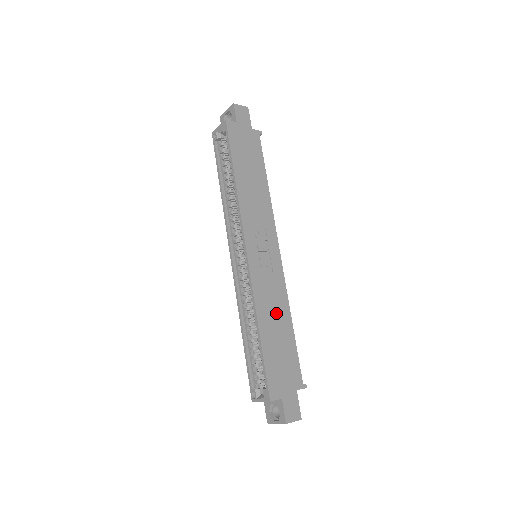
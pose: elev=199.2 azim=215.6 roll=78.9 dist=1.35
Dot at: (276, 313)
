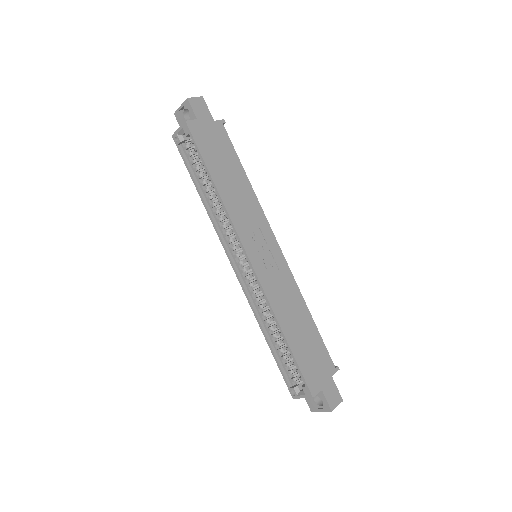
Dot at: (294, 310)
